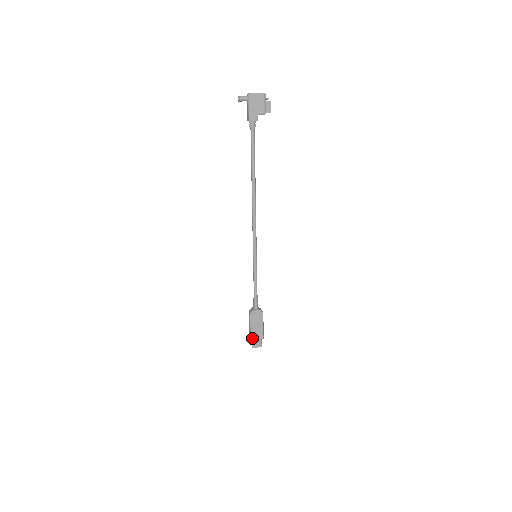
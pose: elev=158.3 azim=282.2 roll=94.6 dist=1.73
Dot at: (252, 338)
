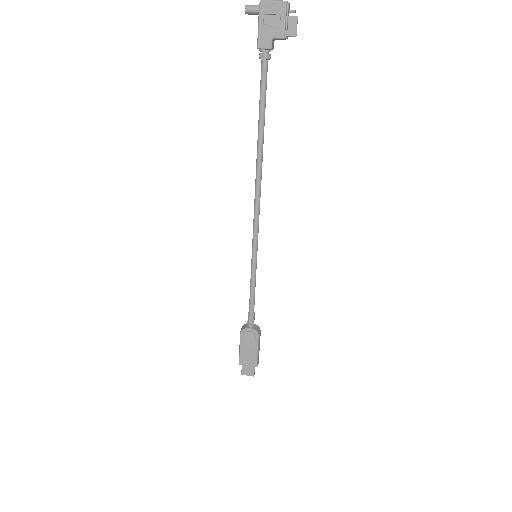
Dot at: (241, 362)
